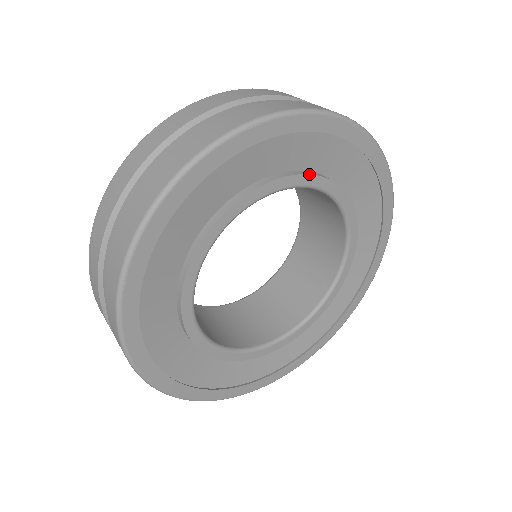
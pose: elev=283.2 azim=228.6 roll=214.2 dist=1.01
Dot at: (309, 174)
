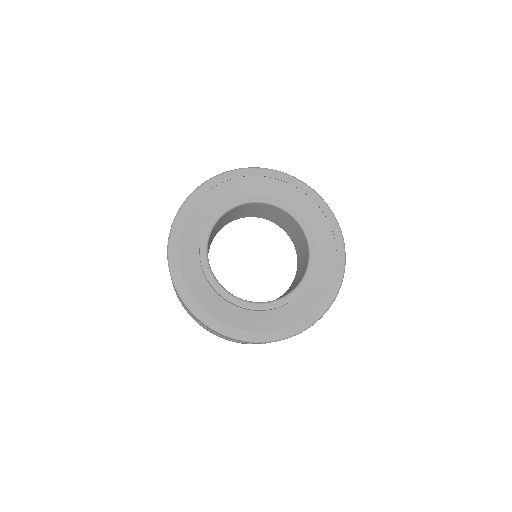
Dot at: (256, 195)
